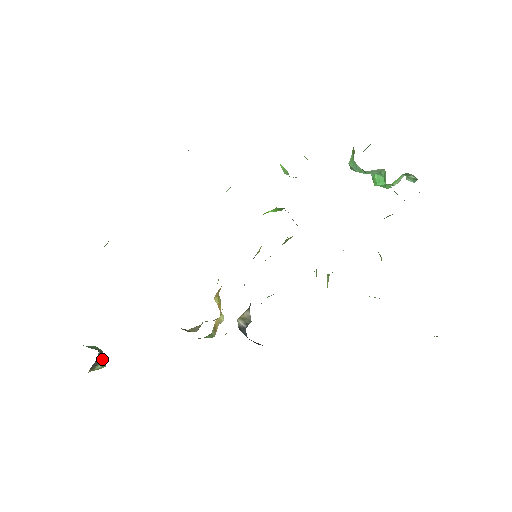
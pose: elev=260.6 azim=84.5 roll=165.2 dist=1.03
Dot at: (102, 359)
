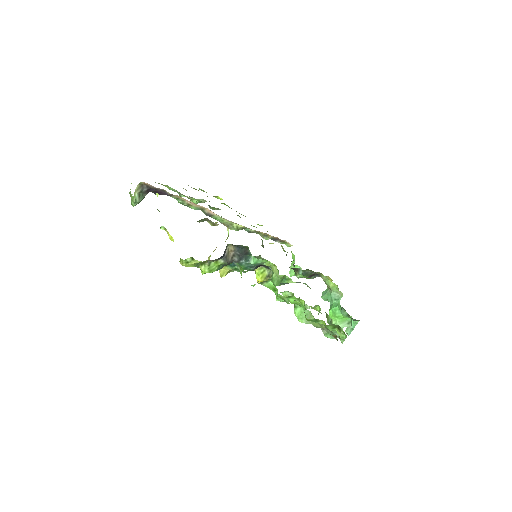
Dot at: (141, 198)
